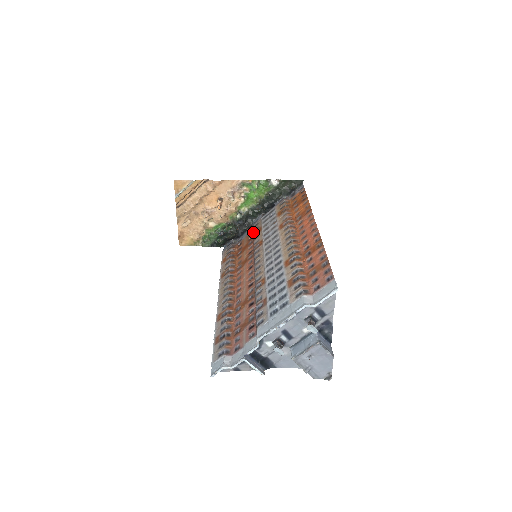
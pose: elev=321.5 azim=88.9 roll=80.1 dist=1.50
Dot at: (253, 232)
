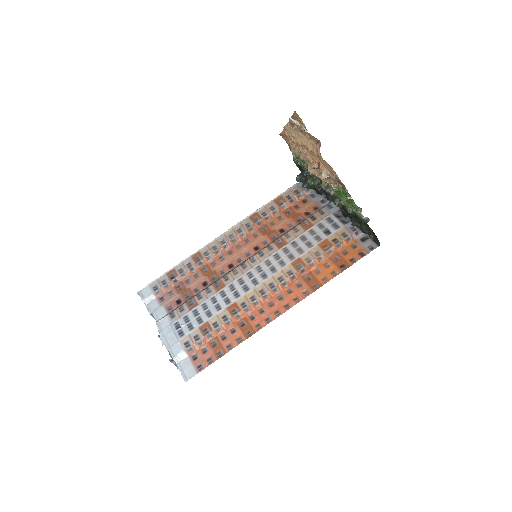
Dot at: (313, 214)
